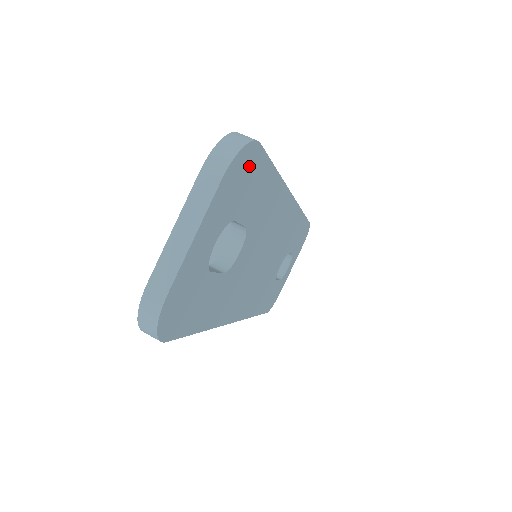
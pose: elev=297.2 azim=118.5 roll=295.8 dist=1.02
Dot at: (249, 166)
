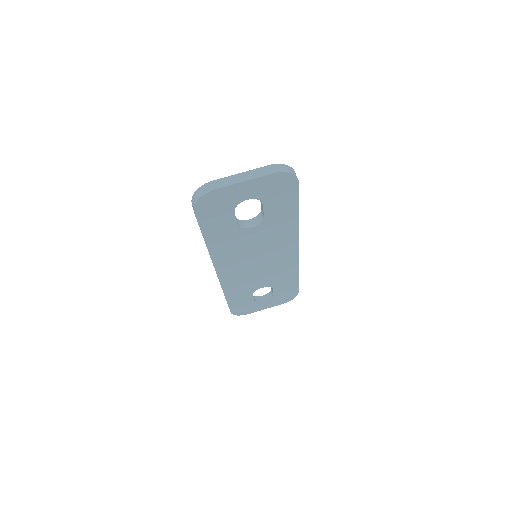
Dot at: (287, 186)
